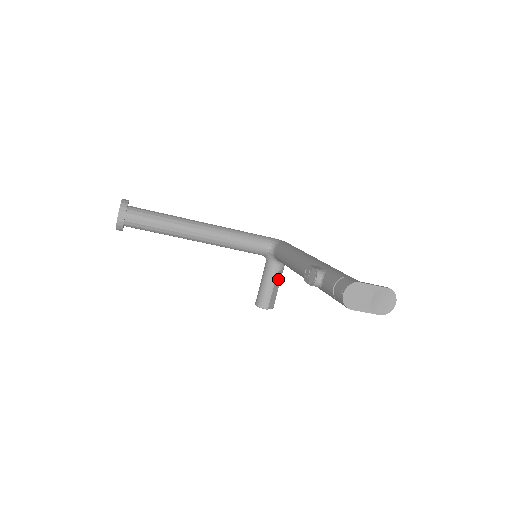
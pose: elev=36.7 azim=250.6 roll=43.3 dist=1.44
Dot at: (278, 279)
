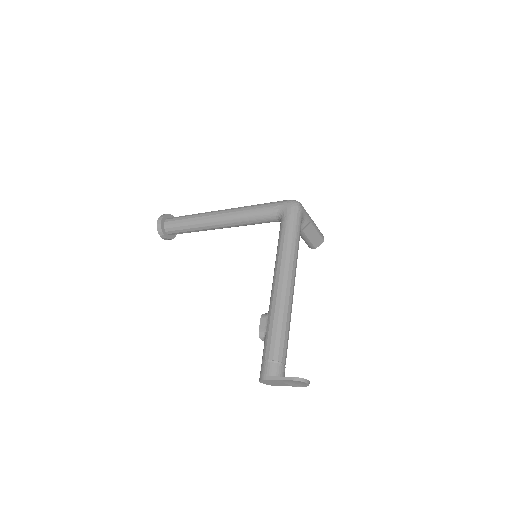
Dot at: (309, 229)
